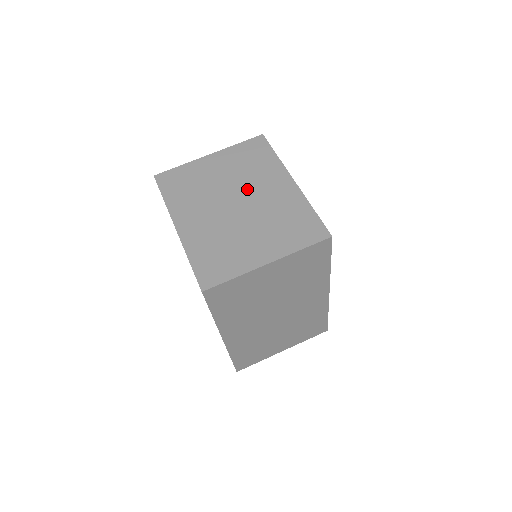
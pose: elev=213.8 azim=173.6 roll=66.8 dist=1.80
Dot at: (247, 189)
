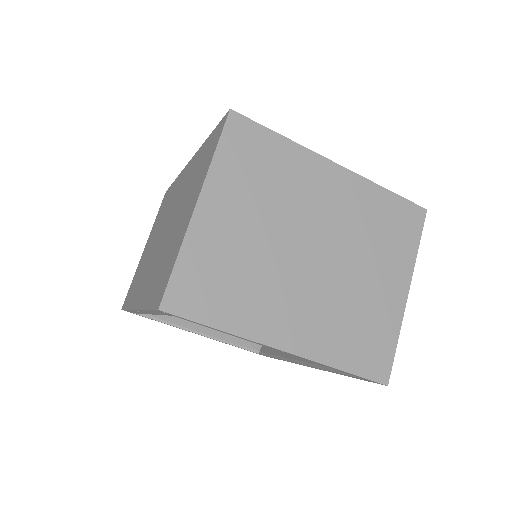
Dot at: (303, 220)
